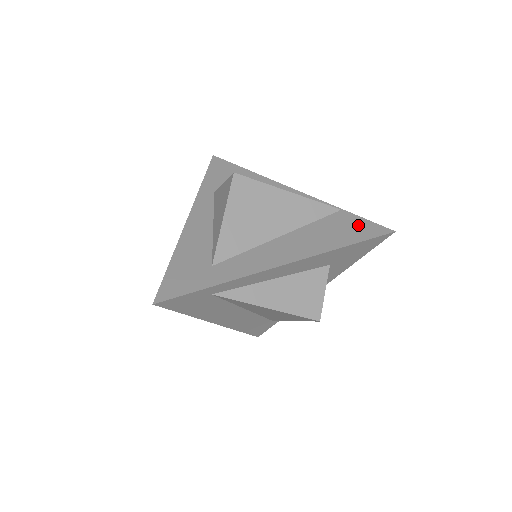
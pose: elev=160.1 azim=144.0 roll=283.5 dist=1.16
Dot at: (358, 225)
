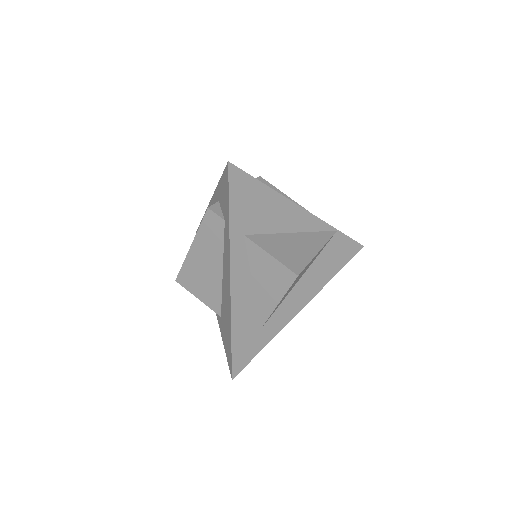
Dot at: (345, 247)
